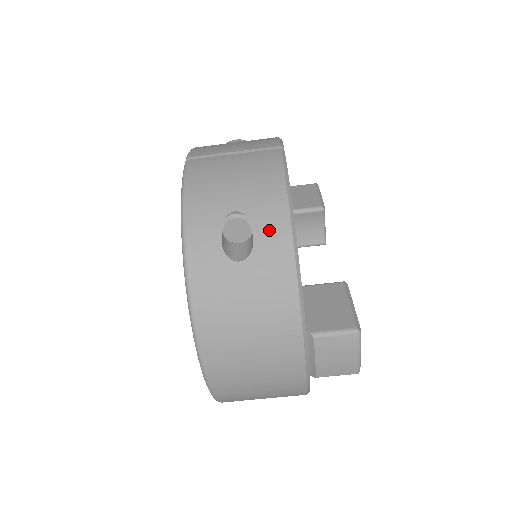
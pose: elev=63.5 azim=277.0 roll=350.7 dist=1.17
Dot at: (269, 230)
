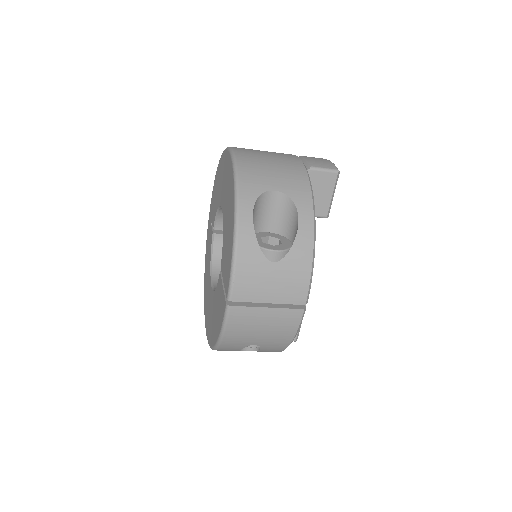
Dot at: (271, 350)
